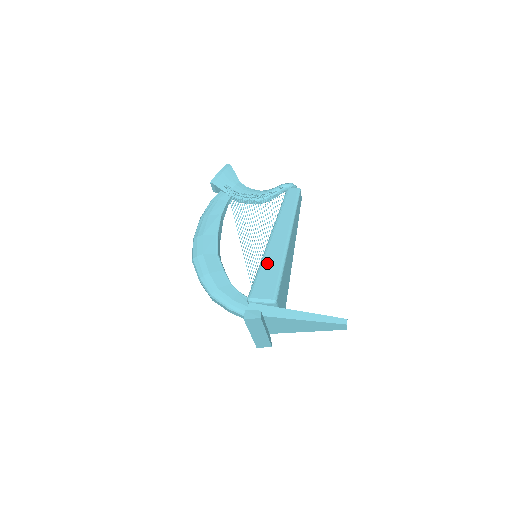
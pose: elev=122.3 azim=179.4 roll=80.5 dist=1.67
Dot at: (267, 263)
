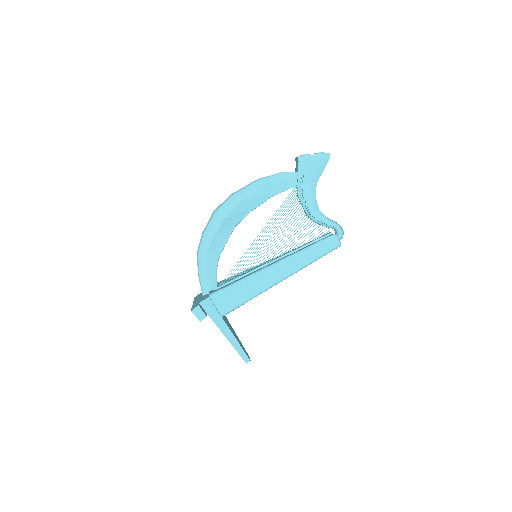
Dot at: (250, 283)
